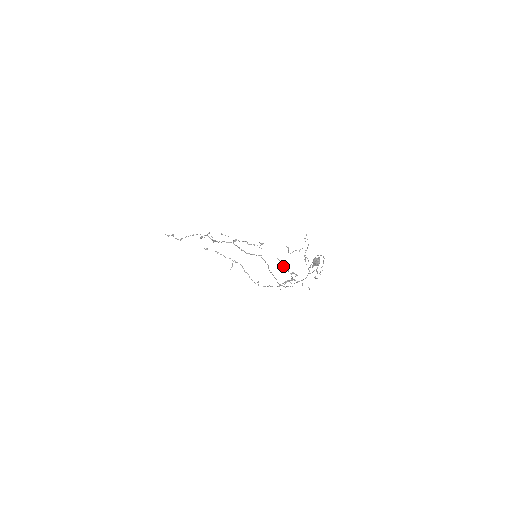
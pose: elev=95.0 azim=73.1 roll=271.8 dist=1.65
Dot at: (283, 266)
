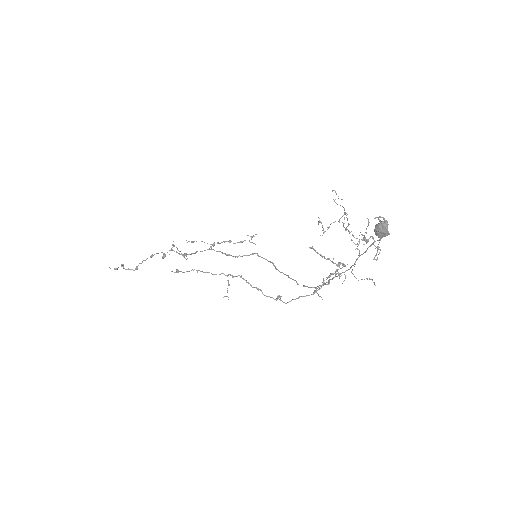
Dot at: (322, 257)
